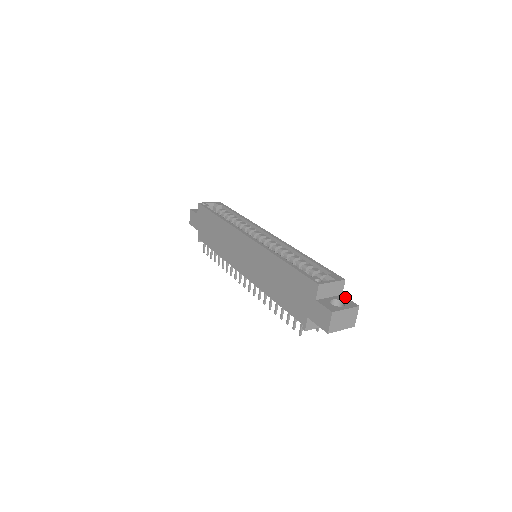
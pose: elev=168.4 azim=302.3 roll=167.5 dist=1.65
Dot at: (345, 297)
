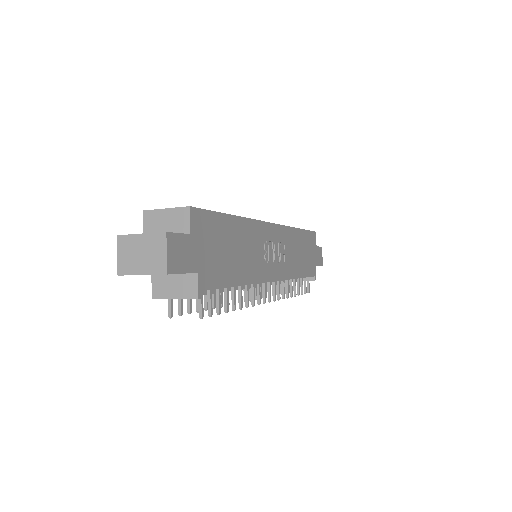
Dot at: (183, 233)
